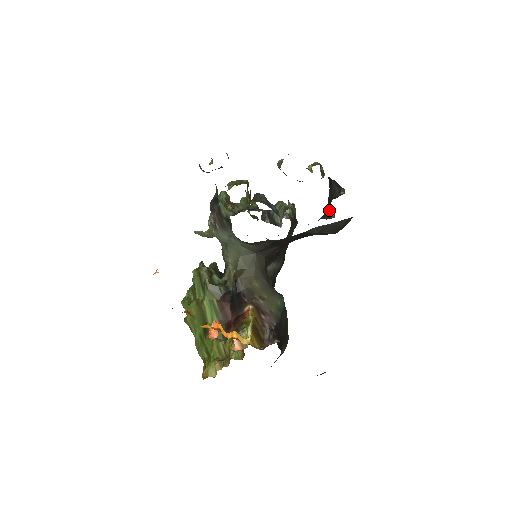
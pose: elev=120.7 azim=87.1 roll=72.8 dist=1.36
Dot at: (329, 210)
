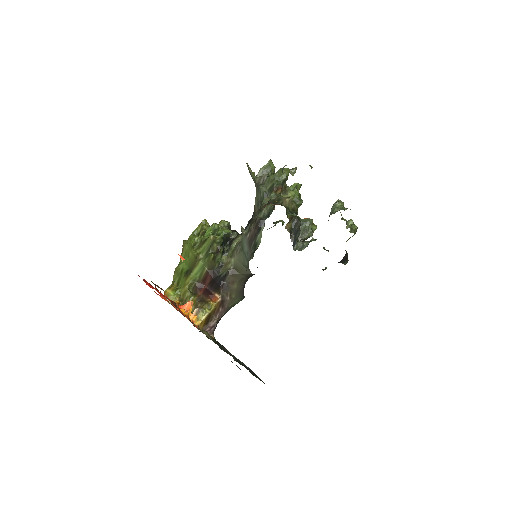
Dot at: (324, 269)
